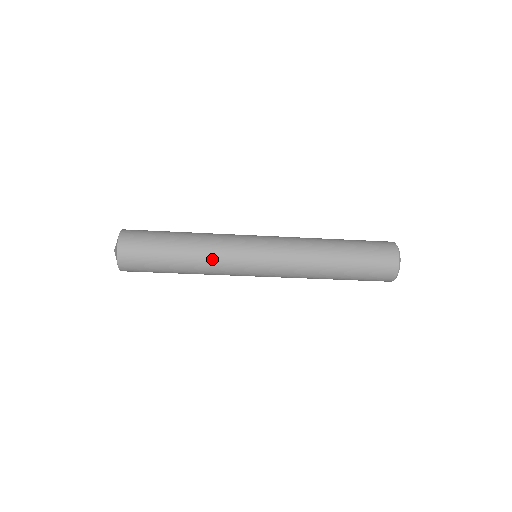
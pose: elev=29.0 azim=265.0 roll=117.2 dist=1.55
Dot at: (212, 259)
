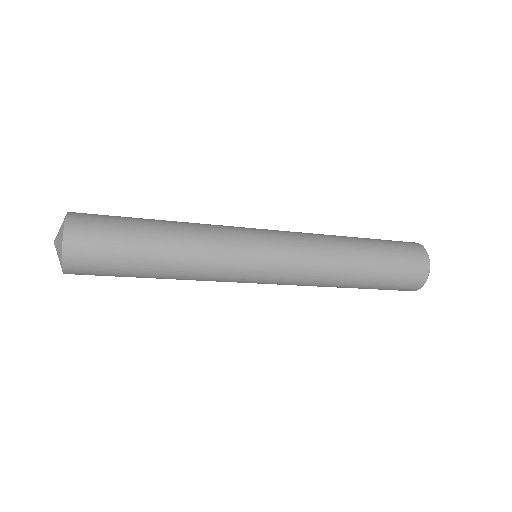
Dot at: (199, 278)
